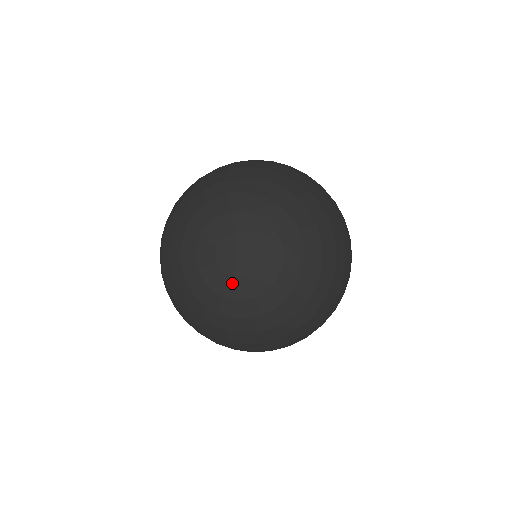
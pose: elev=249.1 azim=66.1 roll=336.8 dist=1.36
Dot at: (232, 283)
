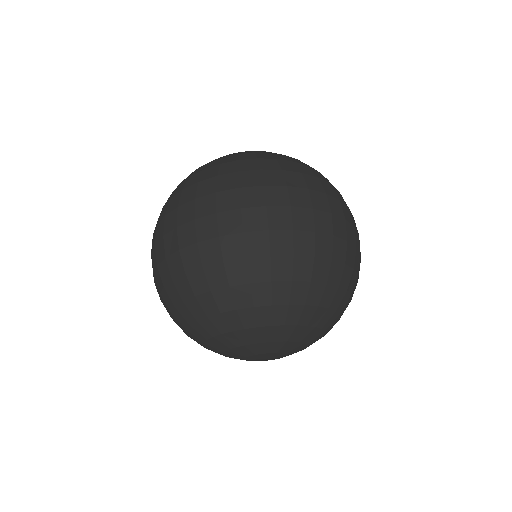
Dot at: occluded
